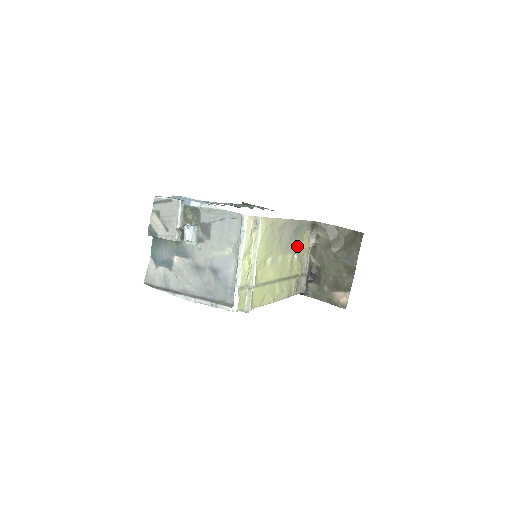
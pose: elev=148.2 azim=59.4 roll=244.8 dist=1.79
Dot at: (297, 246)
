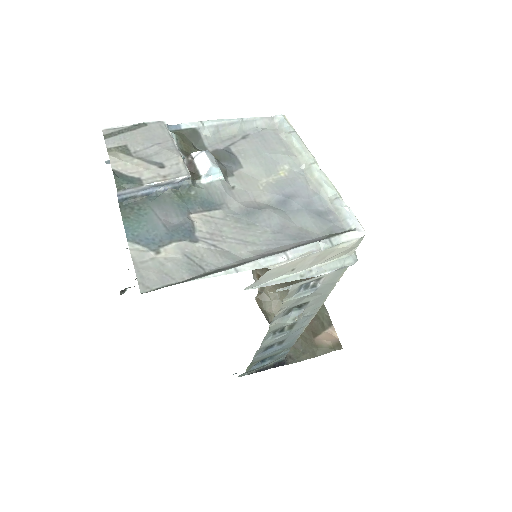
Dot at: occluded
